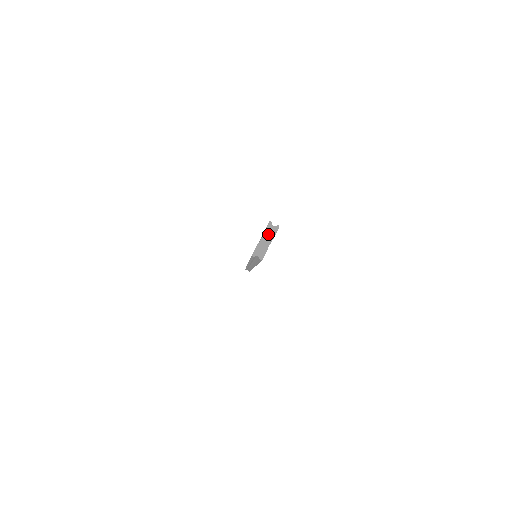
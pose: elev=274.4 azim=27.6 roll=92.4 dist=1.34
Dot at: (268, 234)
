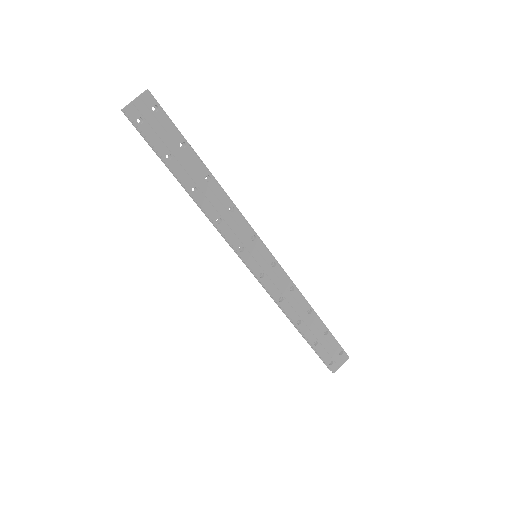
Dot at: (139, 96)
